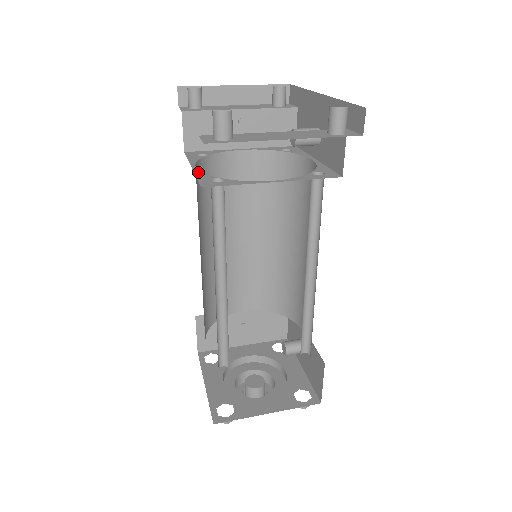
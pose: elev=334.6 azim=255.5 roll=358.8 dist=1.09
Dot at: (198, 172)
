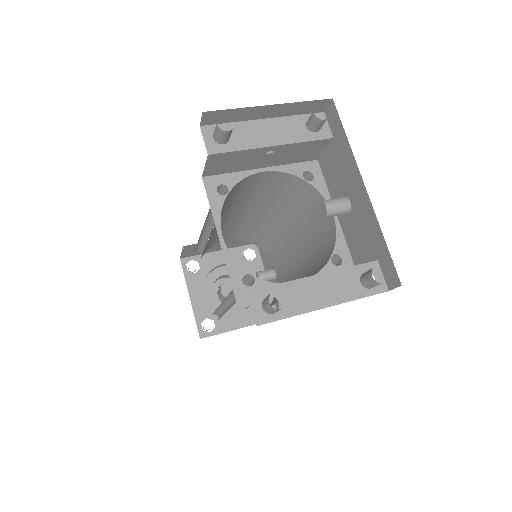
Dot at: (227, 254)
